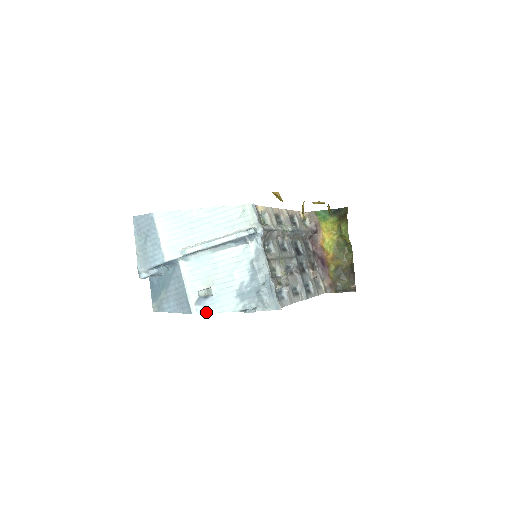
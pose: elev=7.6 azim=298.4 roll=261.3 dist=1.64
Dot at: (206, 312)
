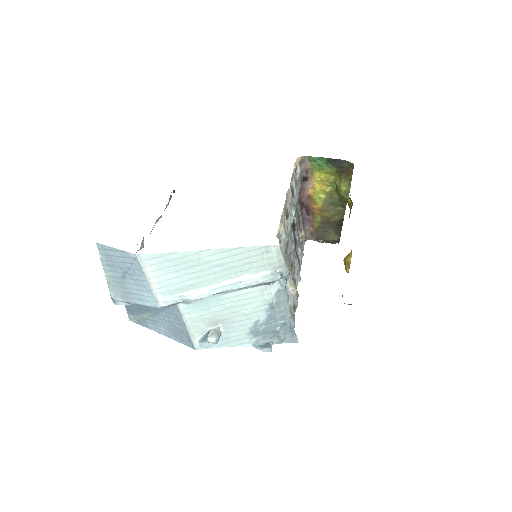
Dot at: (213, 347)
